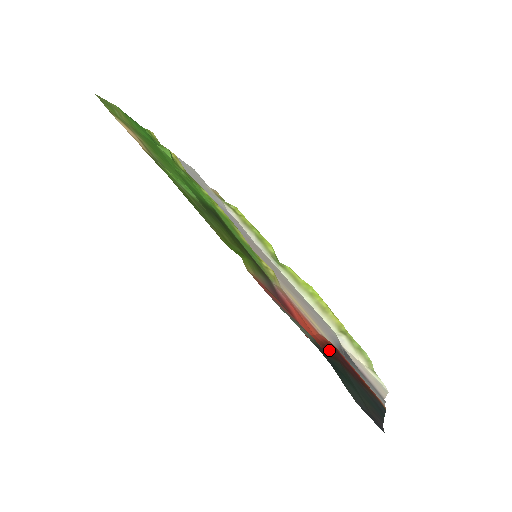
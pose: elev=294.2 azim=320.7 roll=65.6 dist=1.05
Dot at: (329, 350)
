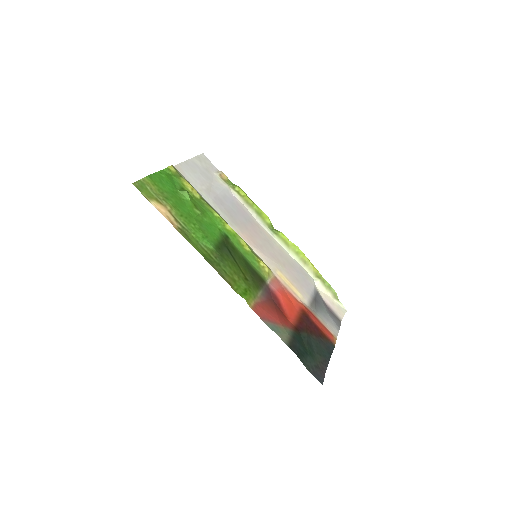
Dot at: (302, 322)
